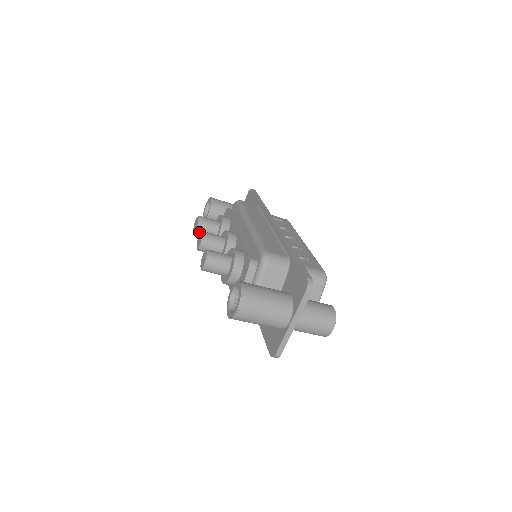
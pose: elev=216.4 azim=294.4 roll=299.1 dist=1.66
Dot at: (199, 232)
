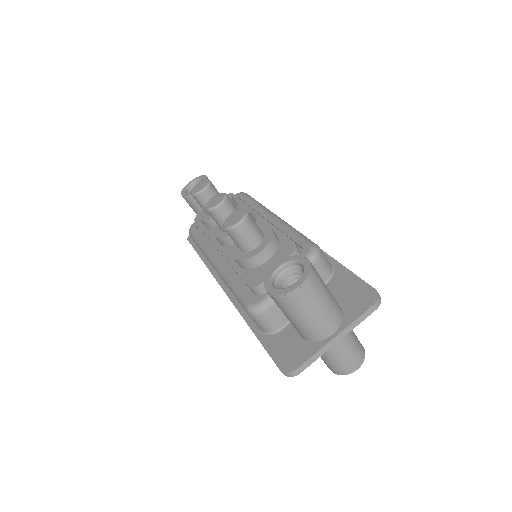
Dot at: (201, 196)
